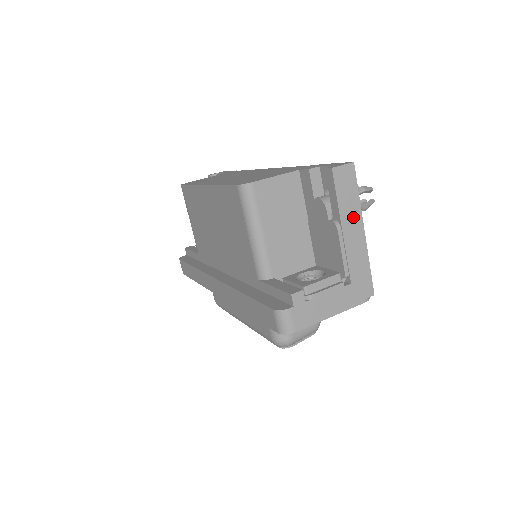
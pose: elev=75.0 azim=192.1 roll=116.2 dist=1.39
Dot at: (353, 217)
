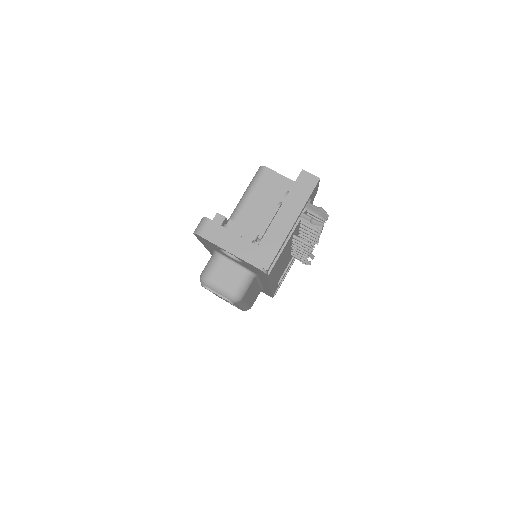
Dot at: (293, 208)
